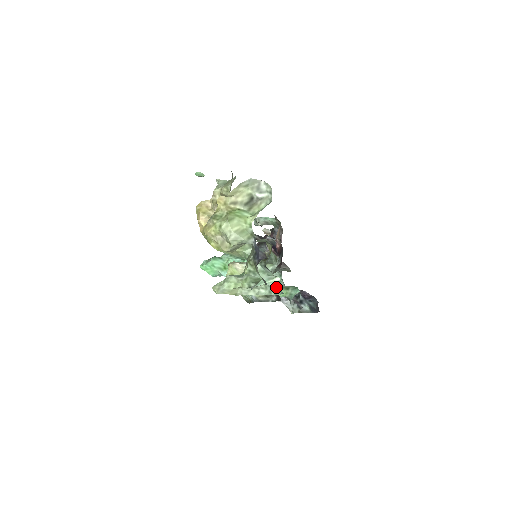
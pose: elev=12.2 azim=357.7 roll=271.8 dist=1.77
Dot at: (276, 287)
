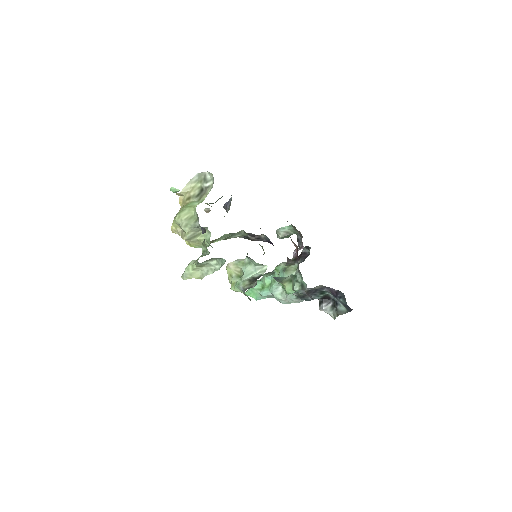
Dot at: occluded
